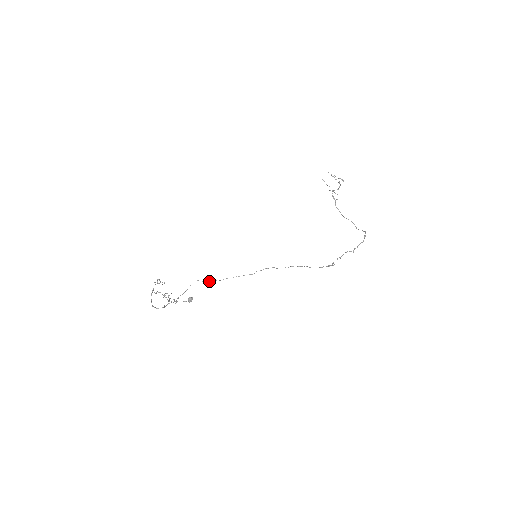
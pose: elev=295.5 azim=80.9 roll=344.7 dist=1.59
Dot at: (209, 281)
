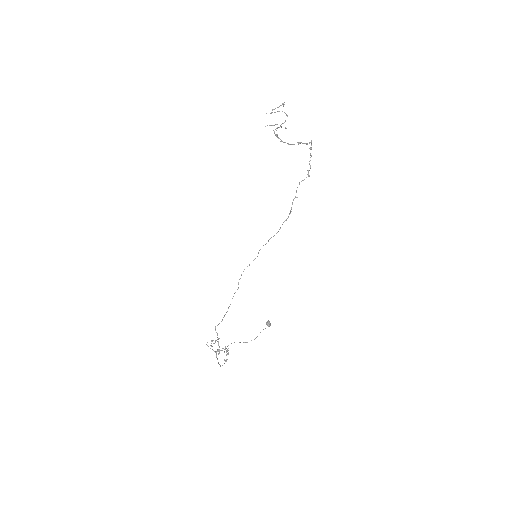
Dot at: (222, 320)
